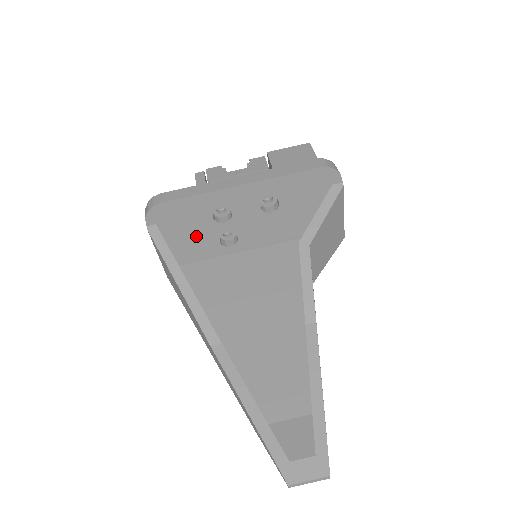
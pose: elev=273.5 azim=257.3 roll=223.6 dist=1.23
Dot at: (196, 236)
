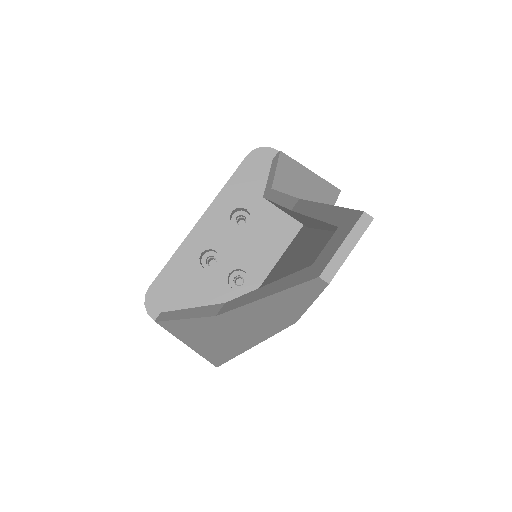
Dot at: (206, 299)
